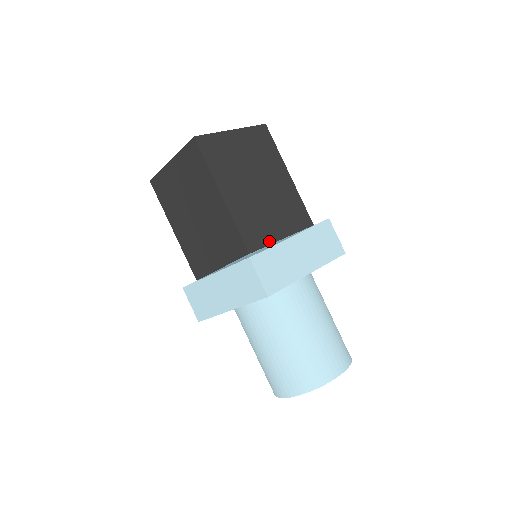
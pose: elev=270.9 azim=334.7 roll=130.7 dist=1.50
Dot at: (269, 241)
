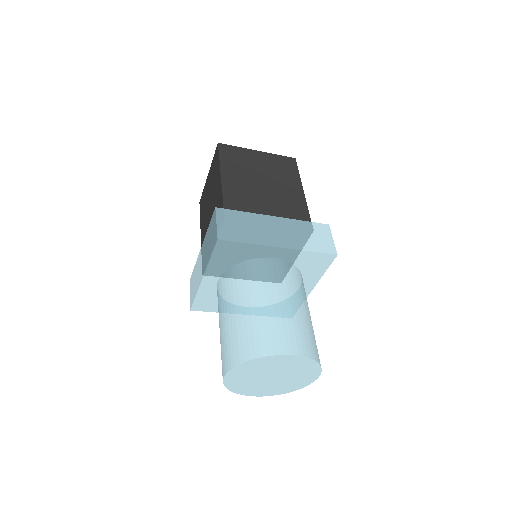
Dot at: occluded
